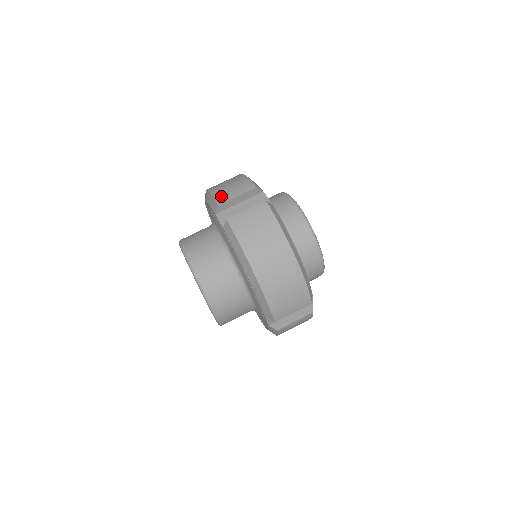
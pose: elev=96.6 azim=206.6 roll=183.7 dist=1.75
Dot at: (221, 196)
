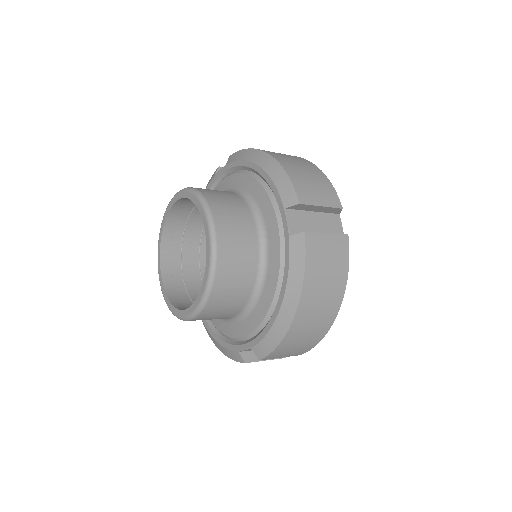
Dot at: (303, 191)
